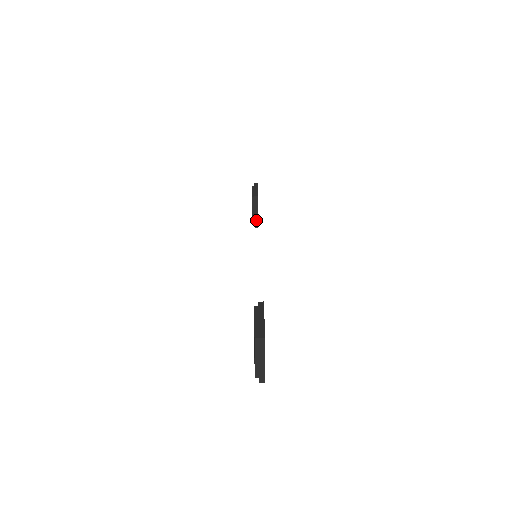
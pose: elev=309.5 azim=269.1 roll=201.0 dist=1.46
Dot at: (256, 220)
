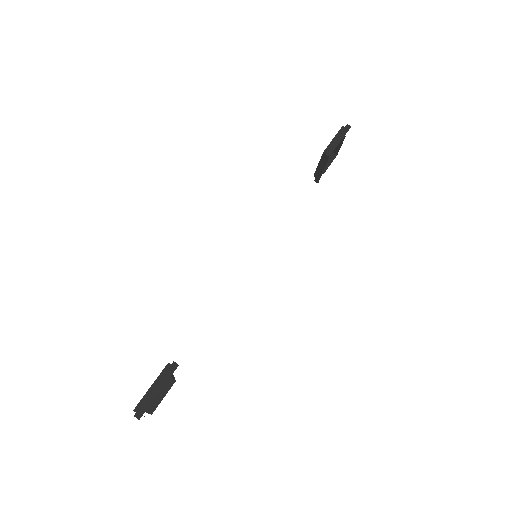
Dot at: (318, 176)
